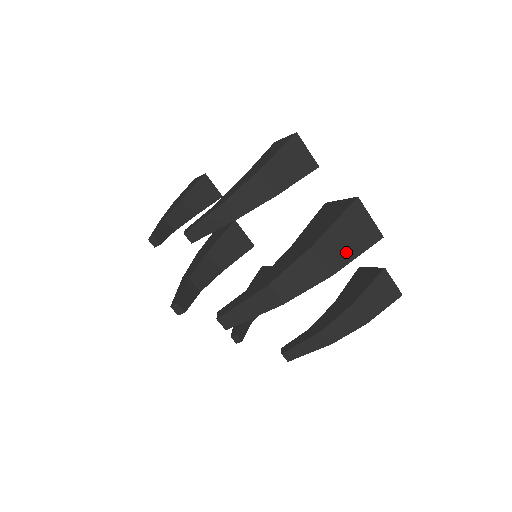
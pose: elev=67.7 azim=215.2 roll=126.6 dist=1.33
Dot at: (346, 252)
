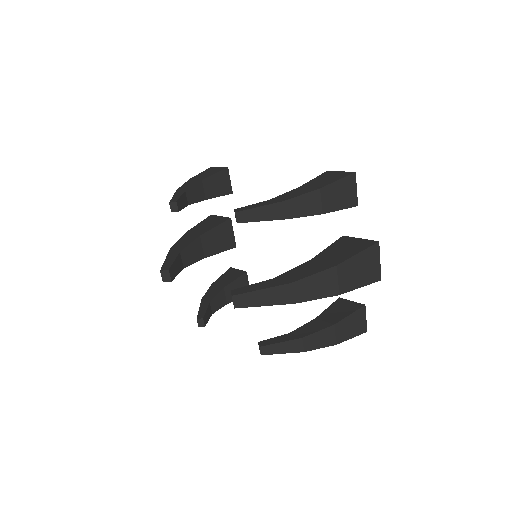
Dot at: (355, 280)
